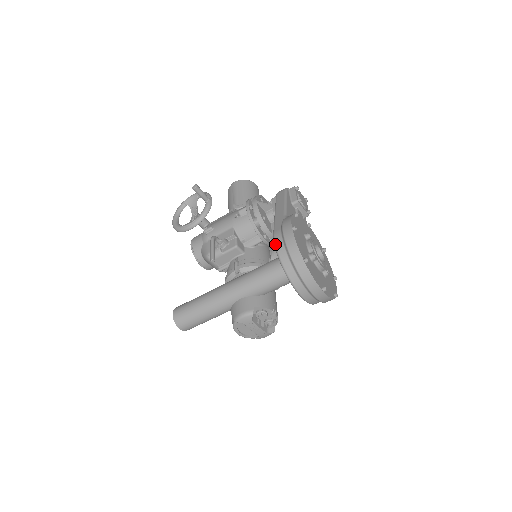
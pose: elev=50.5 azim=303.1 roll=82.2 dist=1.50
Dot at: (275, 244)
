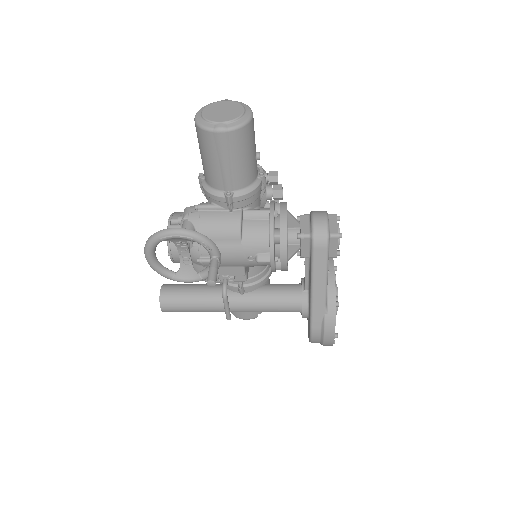
Dot at: (312, 339)
